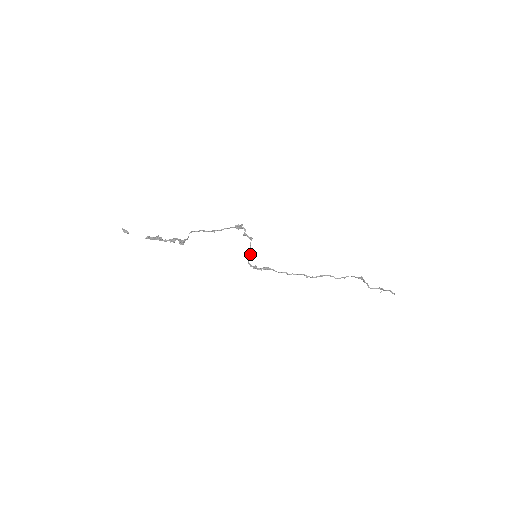
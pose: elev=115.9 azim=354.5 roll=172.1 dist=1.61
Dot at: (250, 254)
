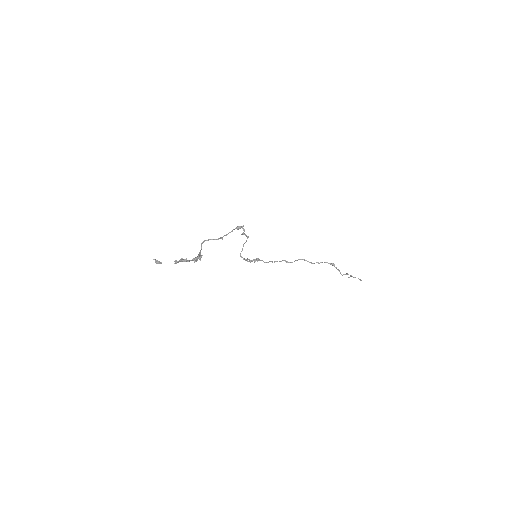
Dot at: (242, 248)
